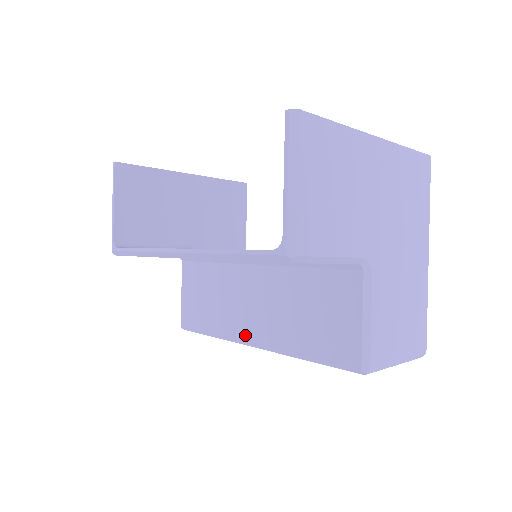
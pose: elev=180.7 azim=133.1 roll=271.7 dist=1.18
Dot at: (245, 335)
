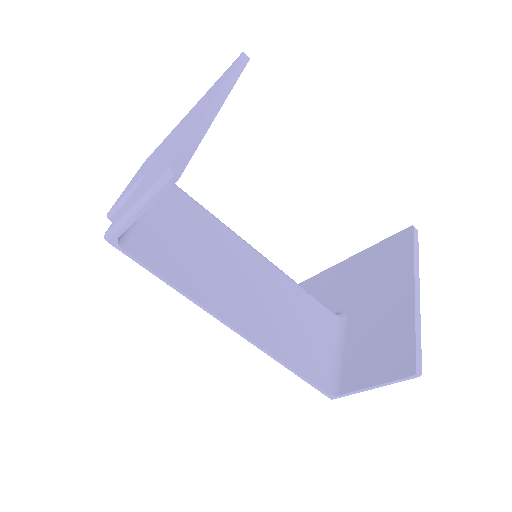
Dot at: occluded
